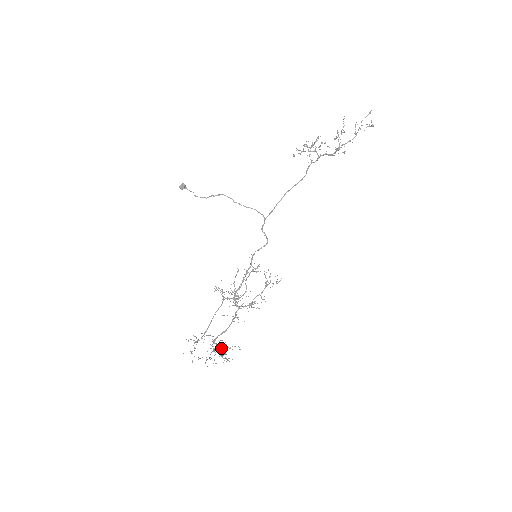
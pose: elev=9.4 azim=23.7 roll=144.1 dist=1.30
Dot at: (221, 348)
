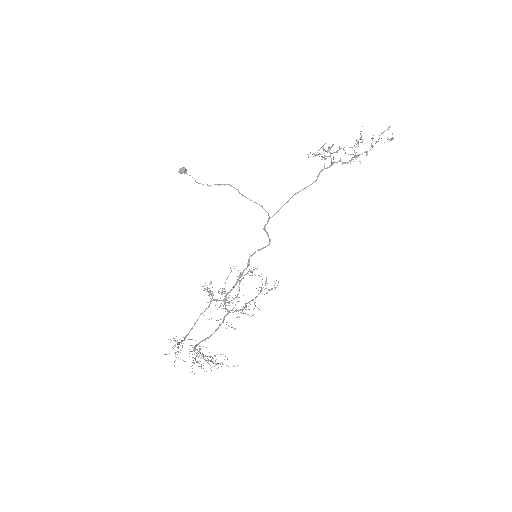
Dot at: (203, 356)
